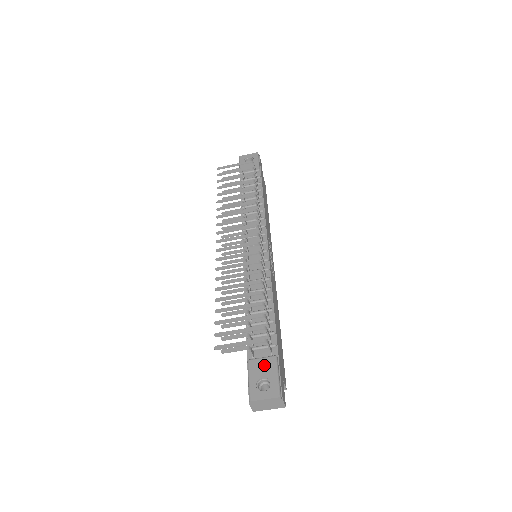
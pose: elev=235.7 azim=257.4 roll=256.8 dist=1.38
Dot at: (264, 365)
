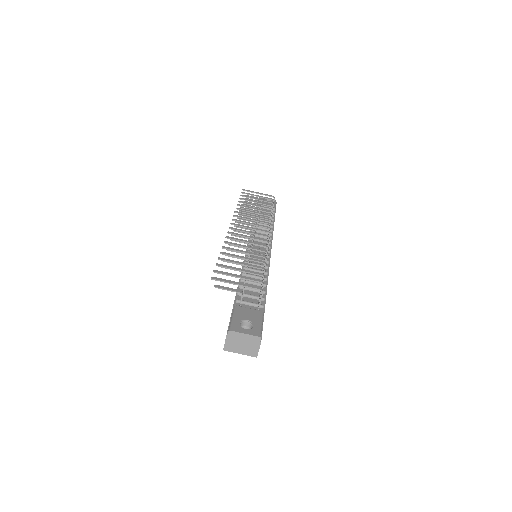
Dot at: (250, 313)
